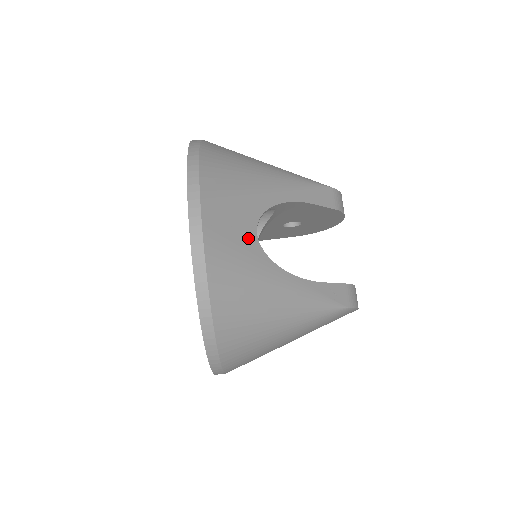
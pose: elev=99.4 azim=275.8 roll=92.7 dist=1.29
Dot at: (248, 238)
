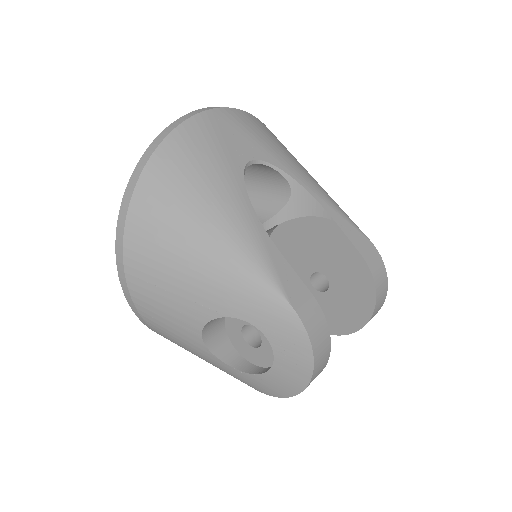
Dot at: (239, 152)
